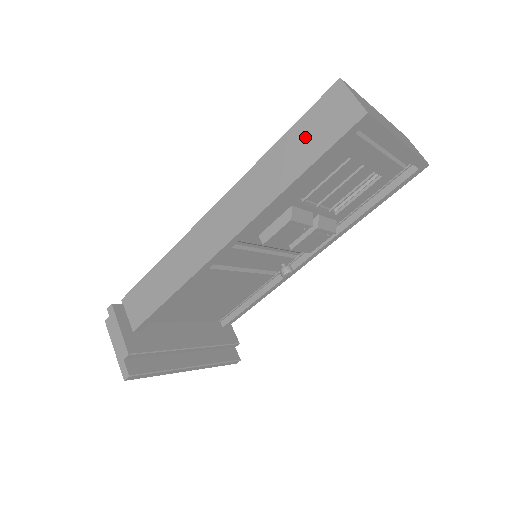
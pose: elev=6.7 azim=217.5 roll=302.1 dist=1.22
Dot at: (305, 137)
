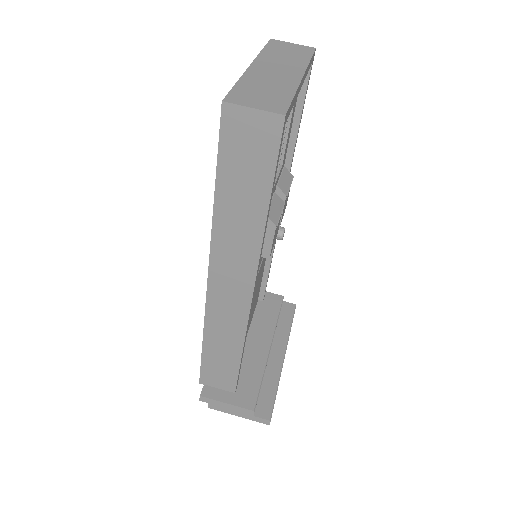
Dot at: (240, 175)
